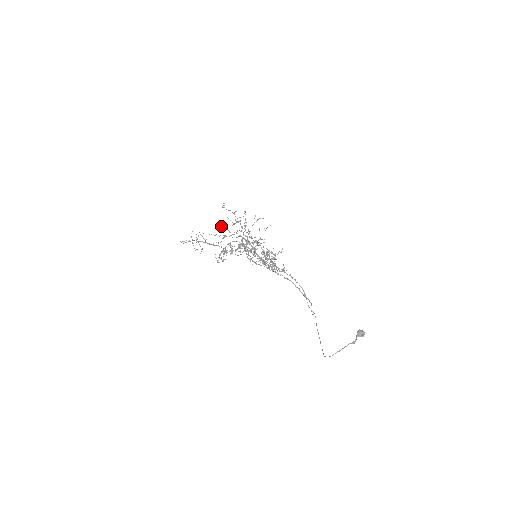
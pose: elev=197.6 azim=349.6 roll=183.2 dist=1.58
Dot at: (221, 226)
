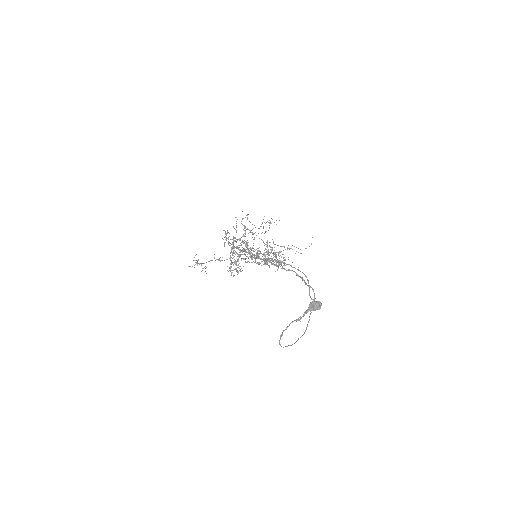
Dot at: occluded
